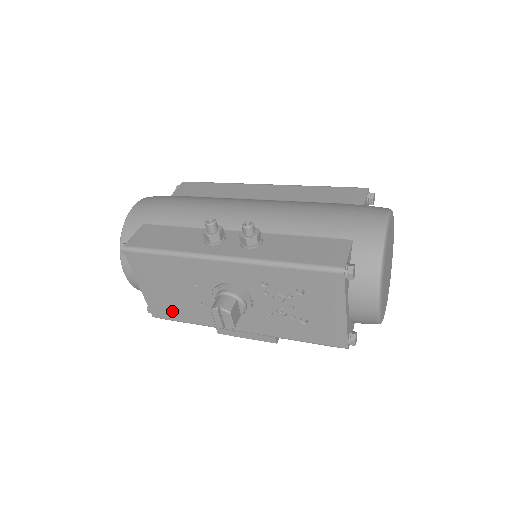
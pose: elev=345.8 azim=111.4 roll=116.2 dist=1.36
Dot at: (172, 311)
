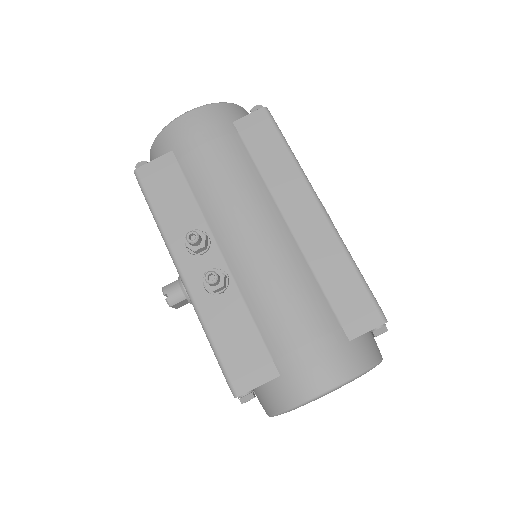
Dot at: occluded
